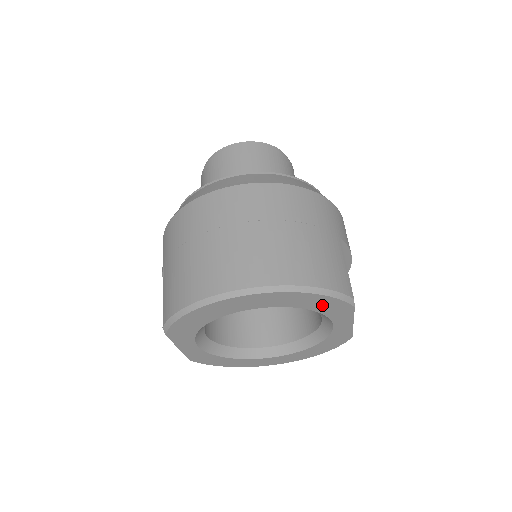
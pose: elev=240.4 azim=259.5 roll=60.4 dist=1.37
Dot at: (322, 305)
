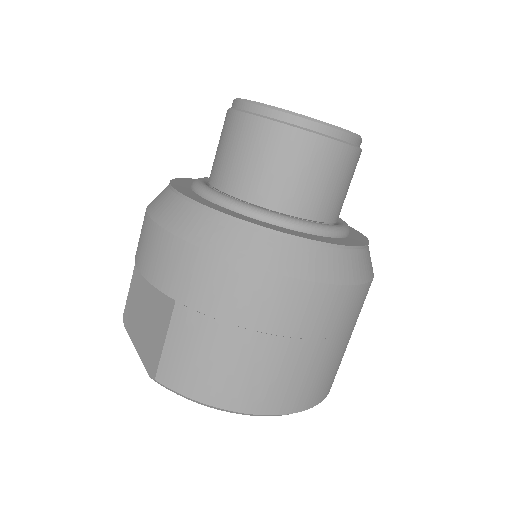
Dot at: occluded
